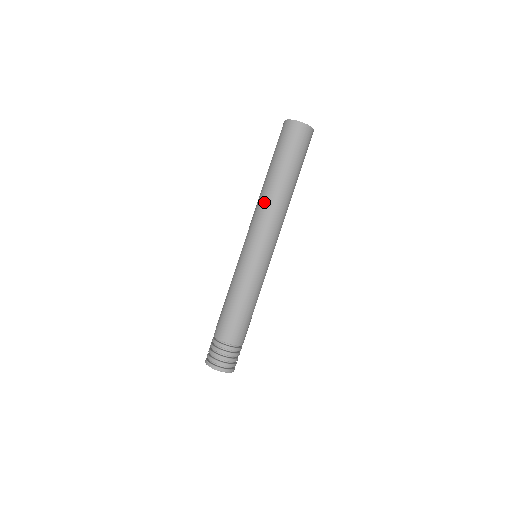
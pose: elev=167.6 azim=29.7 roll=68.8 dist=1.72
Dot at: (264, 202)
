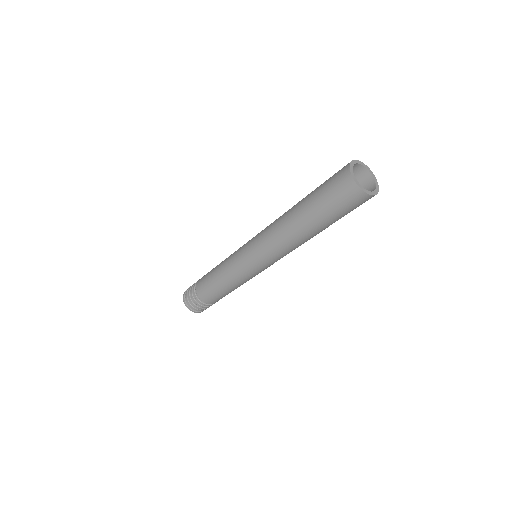
Dot at: (277, 223)
